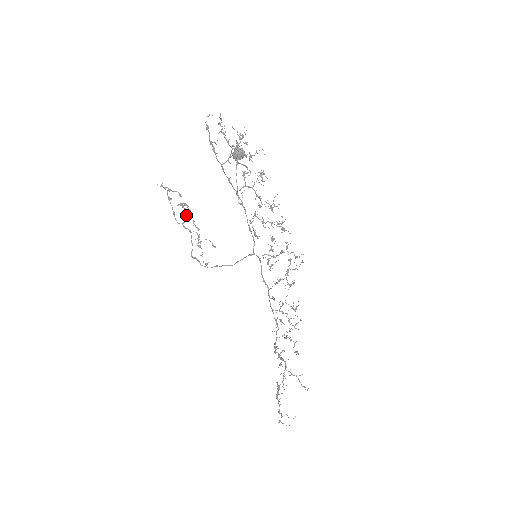
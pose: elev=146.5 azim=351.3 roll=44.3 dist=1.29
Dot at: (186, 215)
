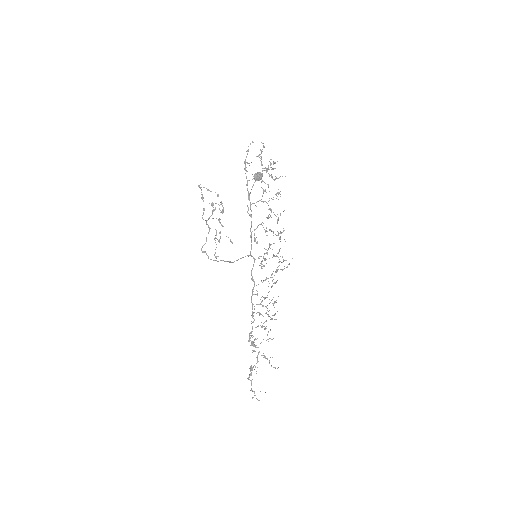
Dot at: (212, 214)
